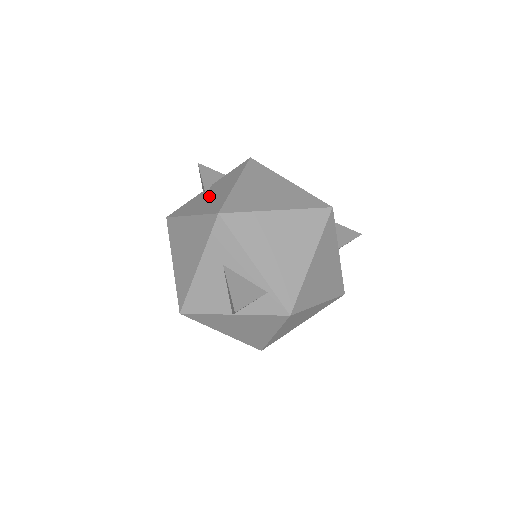
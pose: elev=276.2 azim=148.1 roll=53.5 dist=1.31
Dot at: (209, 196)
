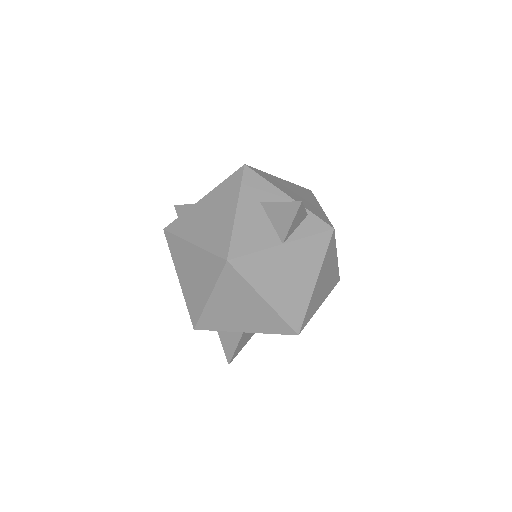
Dot at: occluded
